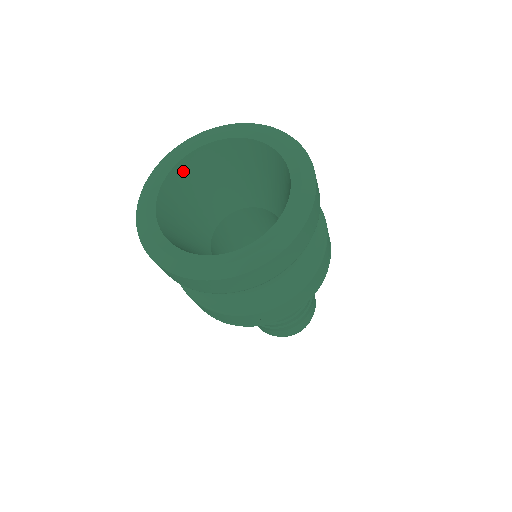
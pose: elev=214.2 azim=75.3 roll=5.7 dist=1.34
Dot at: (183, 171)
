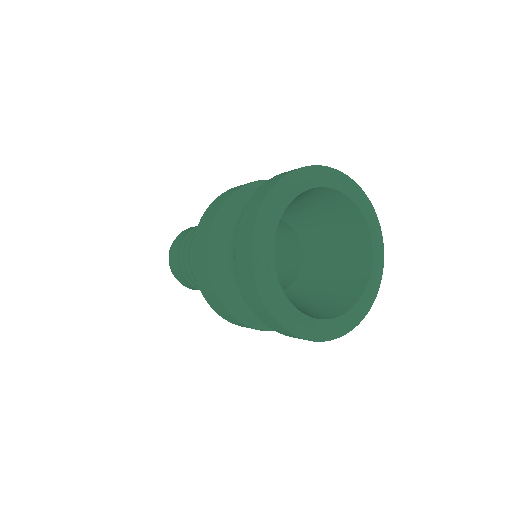
Dot at: (299, 195)
